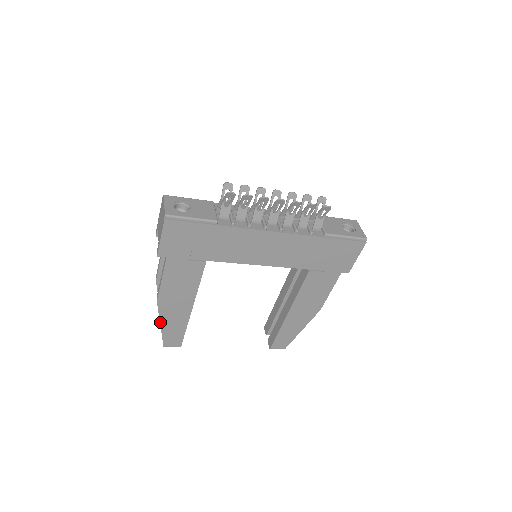
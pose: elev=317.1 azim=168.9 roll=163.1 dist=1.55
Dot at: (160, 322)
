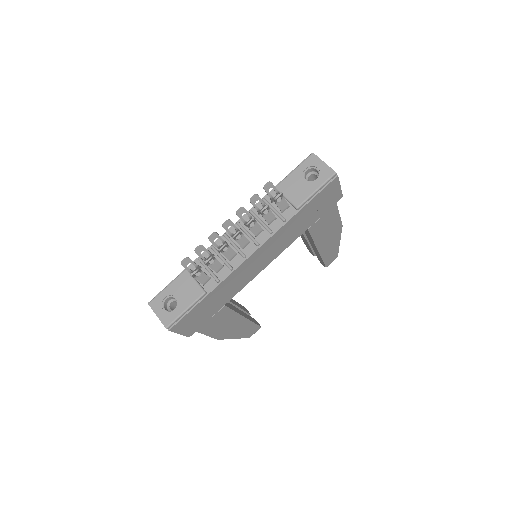
Dot at: occluded
